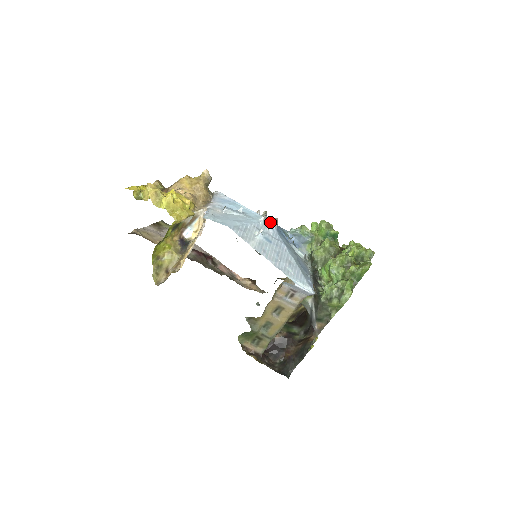
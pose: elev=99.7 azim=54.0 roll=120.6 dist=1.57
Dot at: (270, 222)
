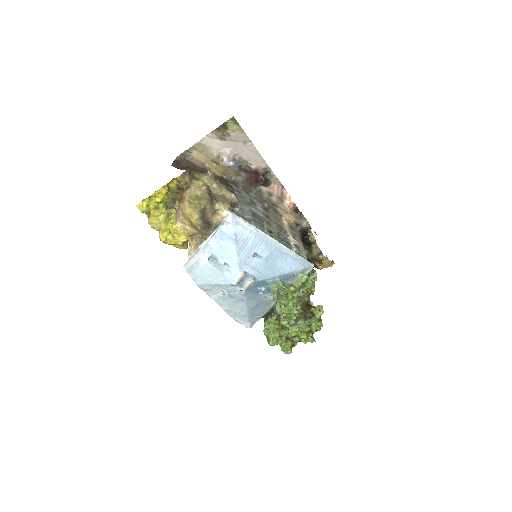
Dot at: (242, 285)
